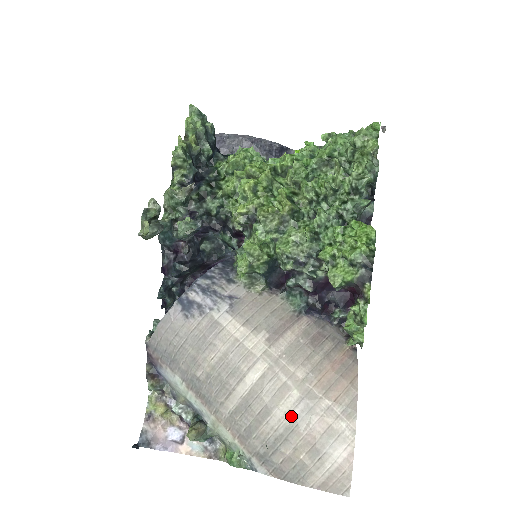
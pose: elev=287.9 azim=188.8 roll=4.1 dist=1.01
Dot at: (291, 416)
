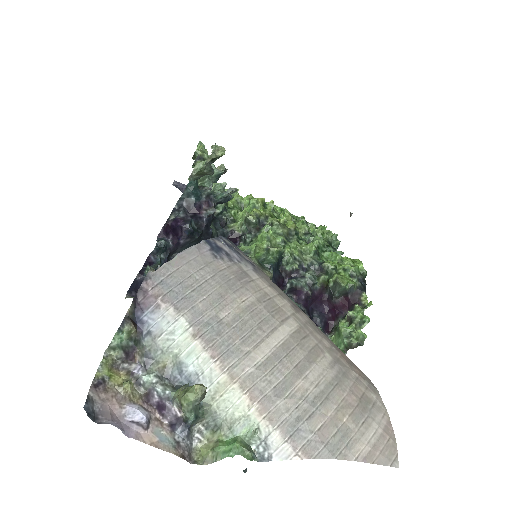
Dot at: (330, 374)
